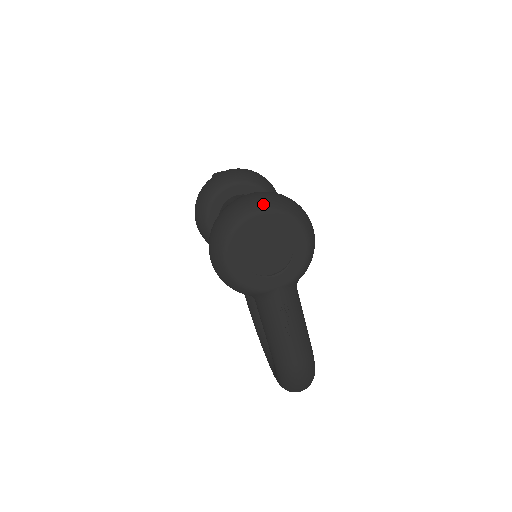
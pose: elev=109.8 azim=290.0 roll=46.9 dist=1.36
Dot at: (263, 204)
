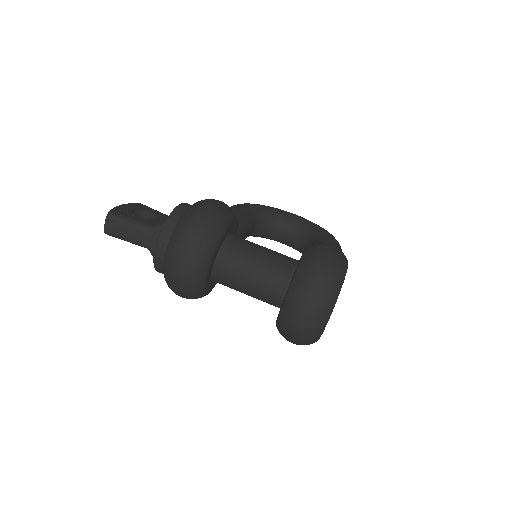
Dot at: (327, 312)
